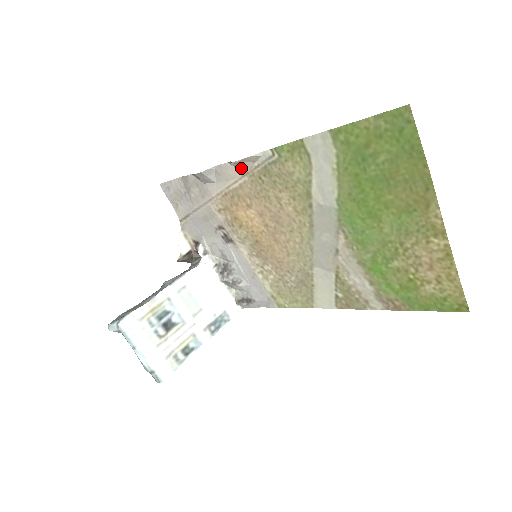
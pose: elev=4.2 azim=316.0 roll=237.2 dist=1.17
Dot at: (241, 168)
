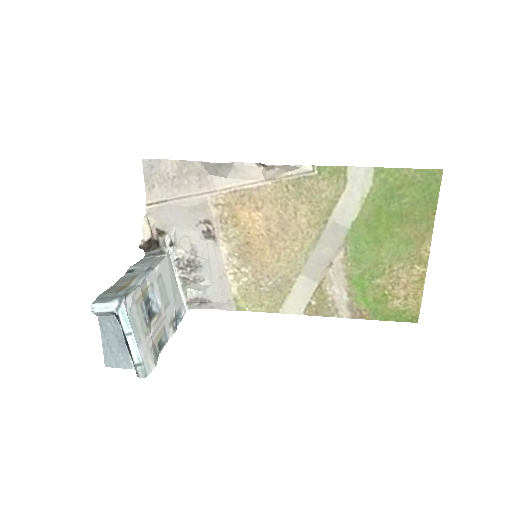
Dot at: (272, 172)
